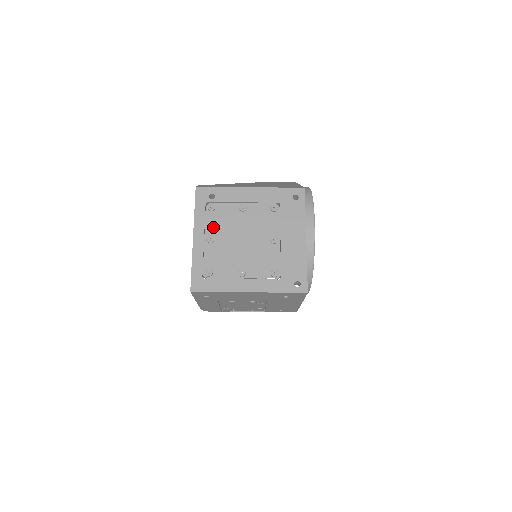
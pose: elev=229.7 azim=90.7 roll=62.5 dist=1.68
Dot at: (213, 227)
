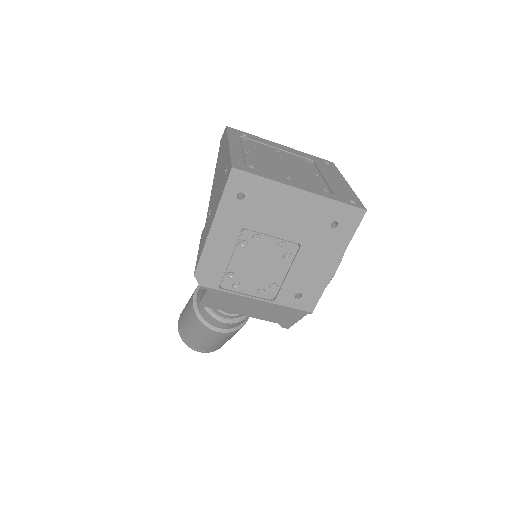
Dot at: (249, 147)
